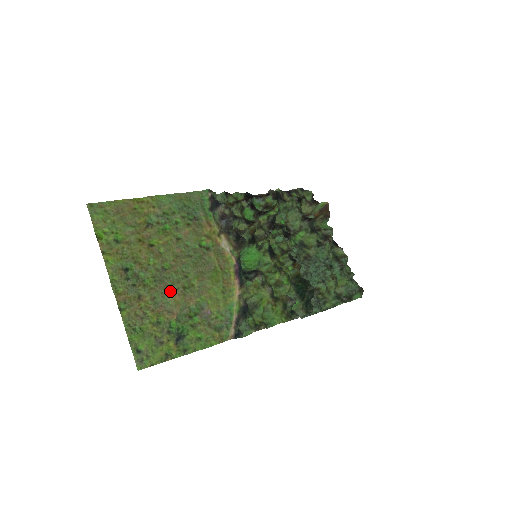
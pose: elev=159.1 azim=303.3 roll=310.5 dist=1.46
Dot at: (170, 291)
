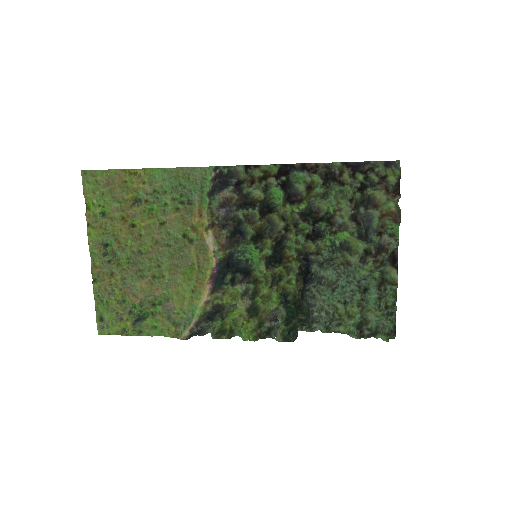
Dot at: (140, 276)
